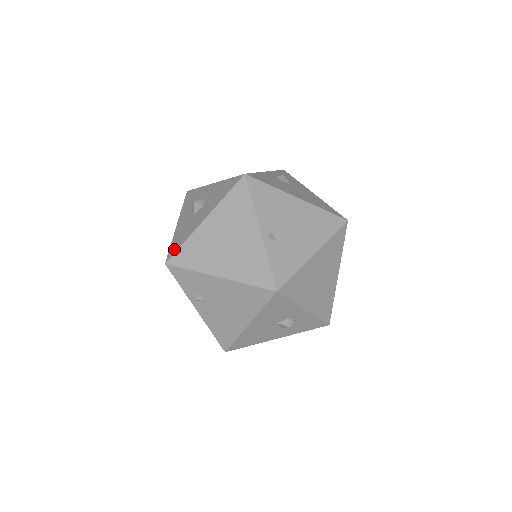
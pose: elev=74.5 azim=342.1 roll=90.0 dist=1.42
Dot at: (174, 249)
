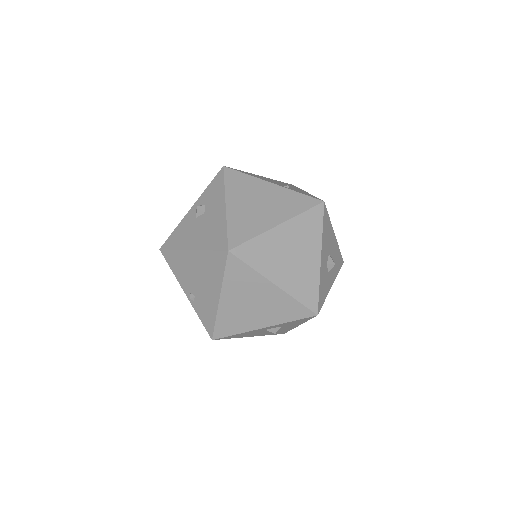
Dot at: occluded
